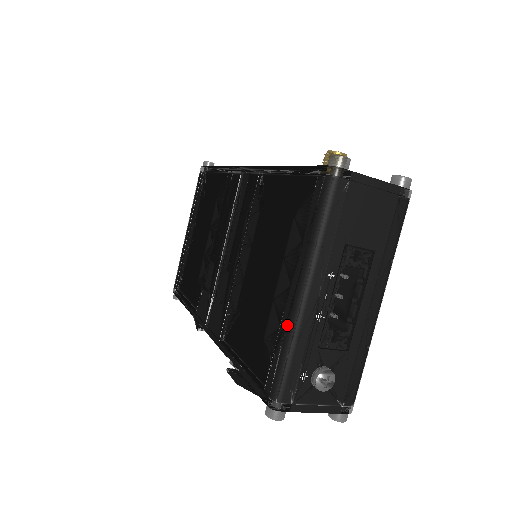
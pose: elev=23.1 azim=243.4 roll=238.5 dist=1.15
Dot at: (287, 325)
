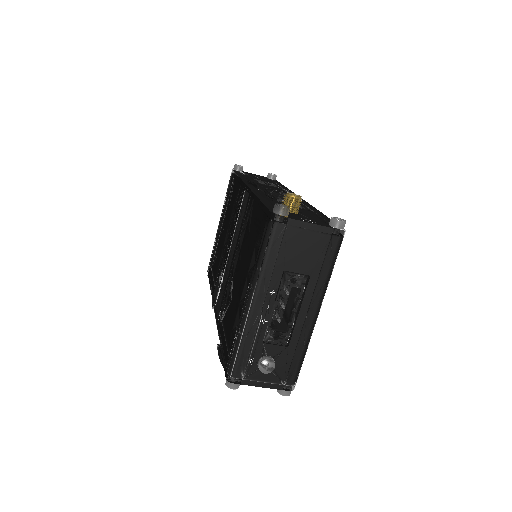
Dot at: (240, 324)
